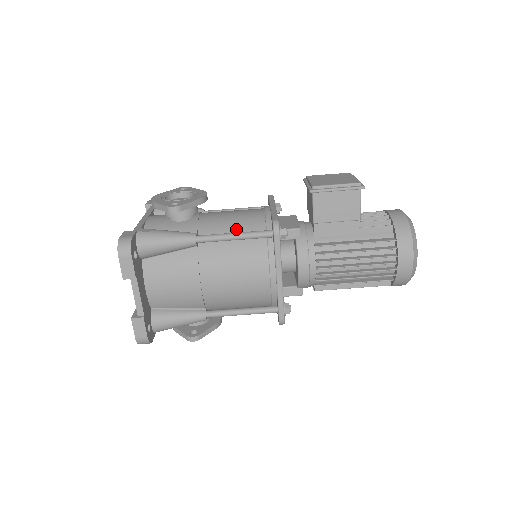
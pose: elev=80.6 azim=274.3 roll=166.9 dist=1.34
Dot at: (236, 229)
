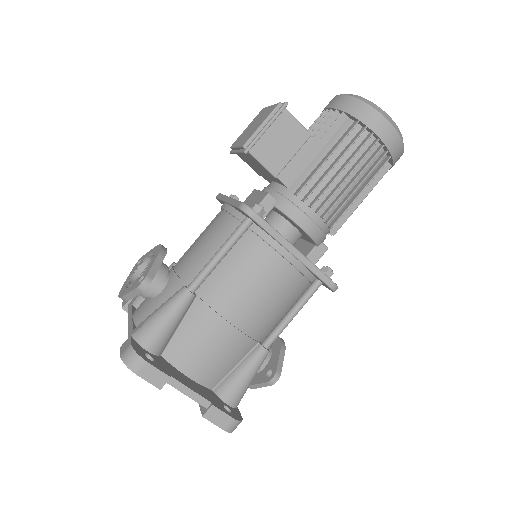
Dot at: (215, 248)
